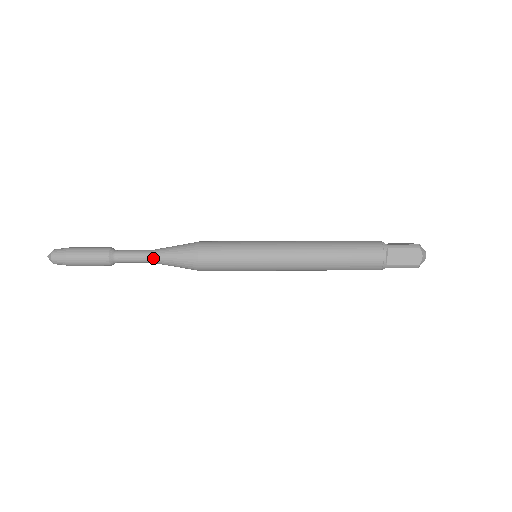
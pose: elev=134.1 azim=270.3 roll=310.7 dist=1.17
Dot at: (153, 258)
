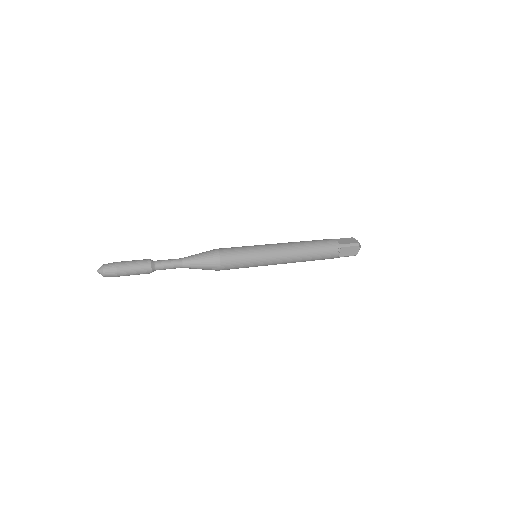
Dot at: (184, 259)
